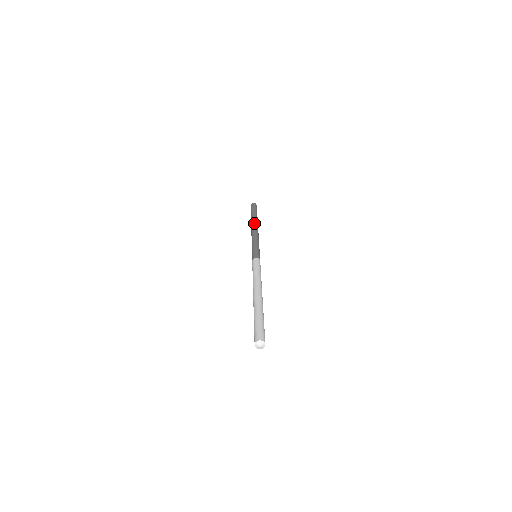
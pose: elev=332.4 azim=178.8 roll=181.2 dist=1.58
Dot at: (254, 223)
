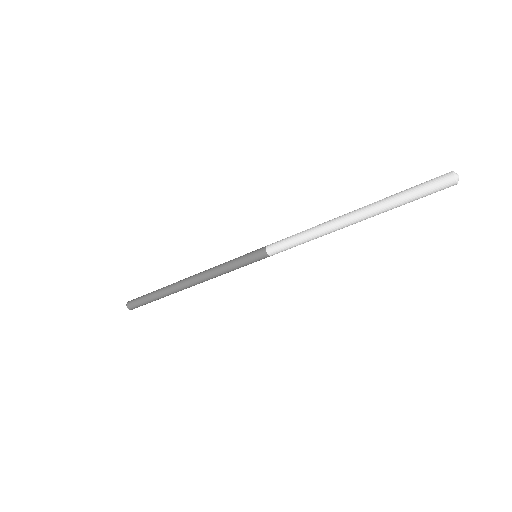
Dot at: occluded
